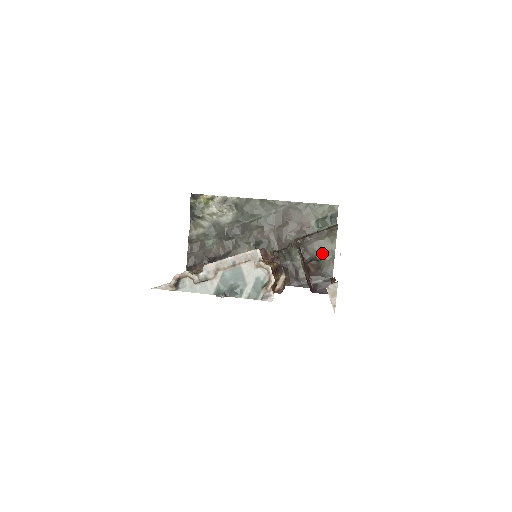
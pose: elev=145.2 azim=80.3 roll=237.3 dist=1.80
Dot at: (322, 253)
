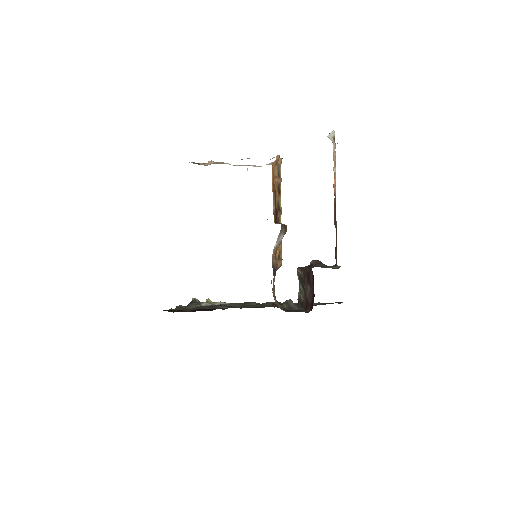
Dot at: occluded
